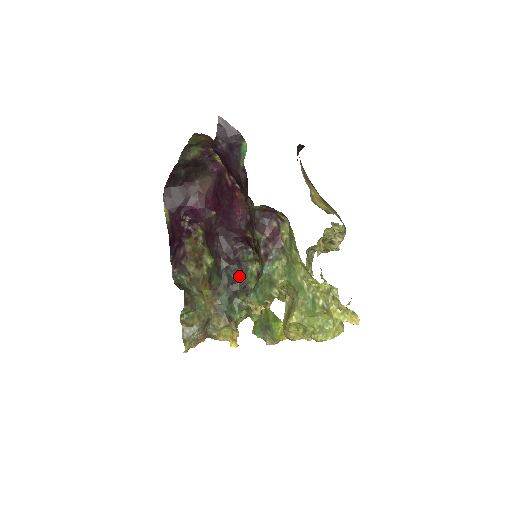
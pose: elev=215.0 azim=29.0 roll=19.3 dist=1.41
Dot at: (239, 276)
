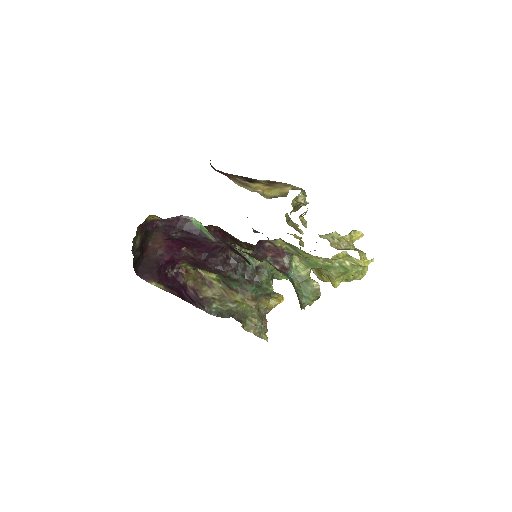
Dot at: (246, 267)
